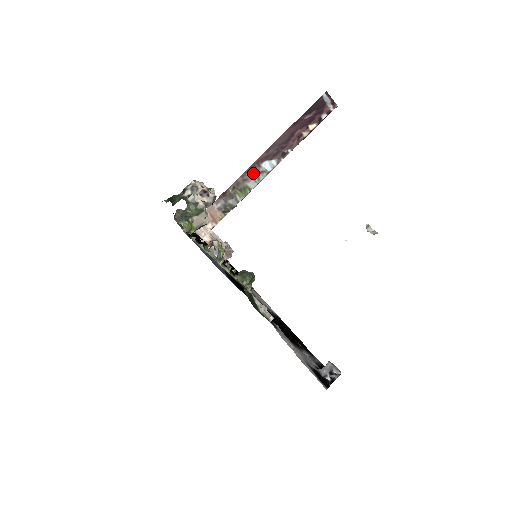
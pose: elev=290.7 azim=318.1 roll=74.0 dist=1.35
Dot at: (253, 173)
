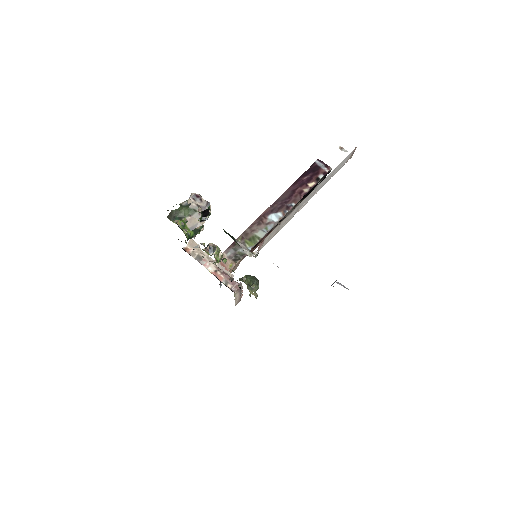
Dot at: (260, 225)
